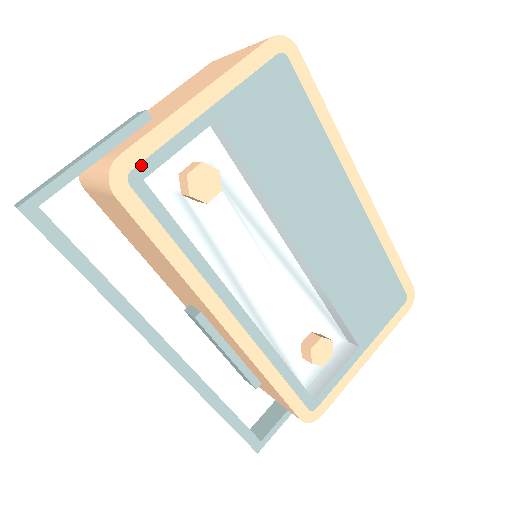
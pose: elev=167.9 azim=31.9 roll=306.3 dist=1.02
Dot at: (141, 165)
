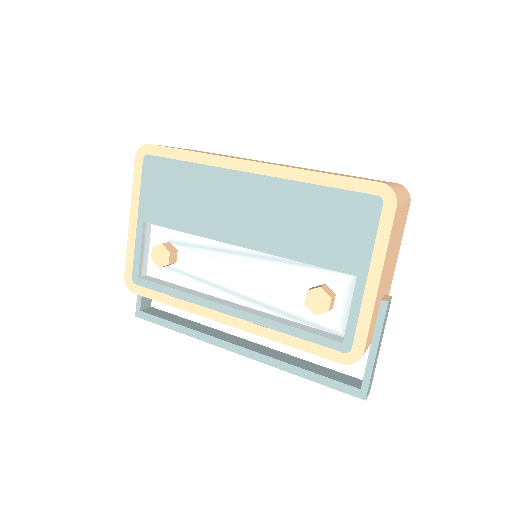
Dot at: (133, 272)
